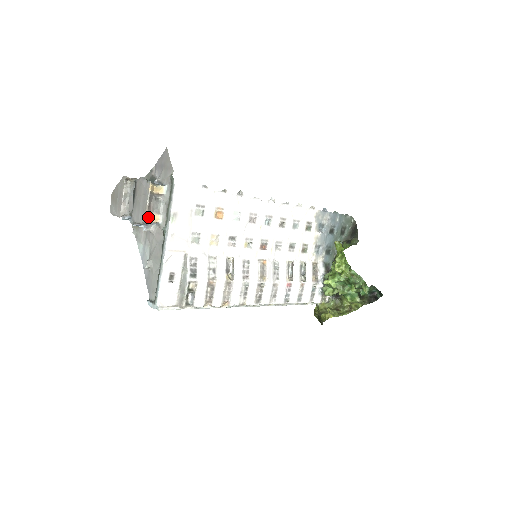
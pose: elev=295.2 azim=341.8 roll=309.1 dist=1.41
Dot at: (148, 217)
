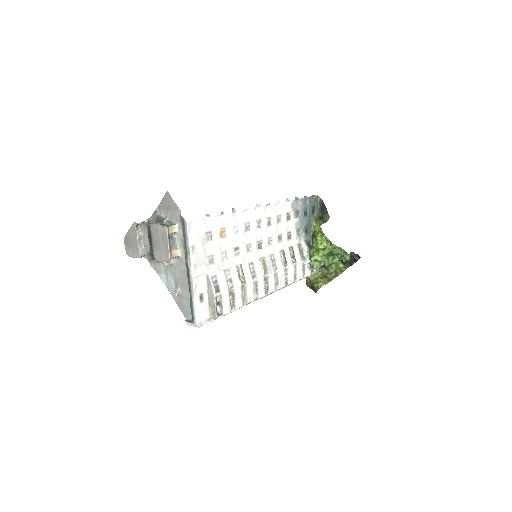
Dot at: (171, 255)
